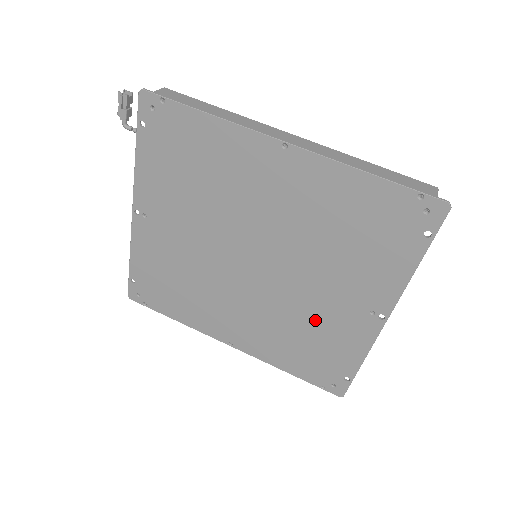
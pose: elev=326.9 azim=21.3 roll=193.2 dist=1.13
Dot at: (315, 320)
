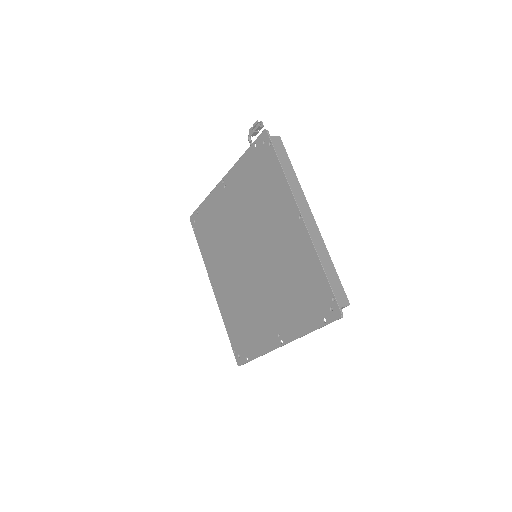
Dot at: (255, 314)
